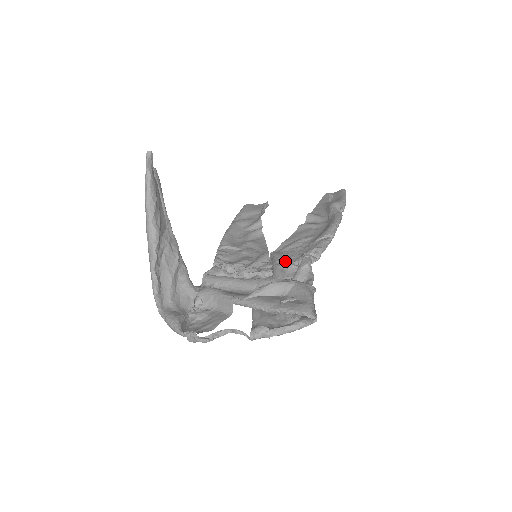
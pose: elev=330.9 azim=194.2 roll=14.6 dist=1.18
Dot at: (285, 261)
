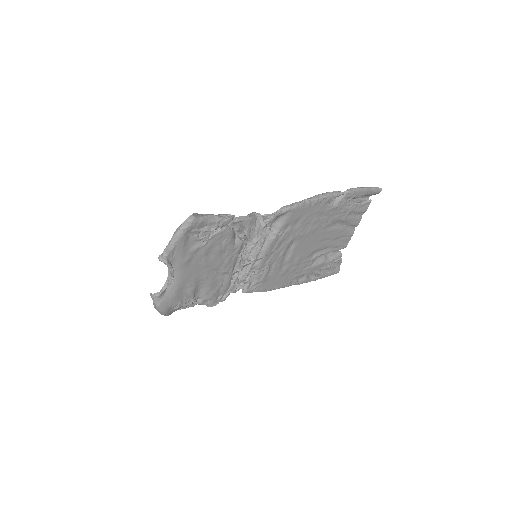
Dot at: (268, 240)
